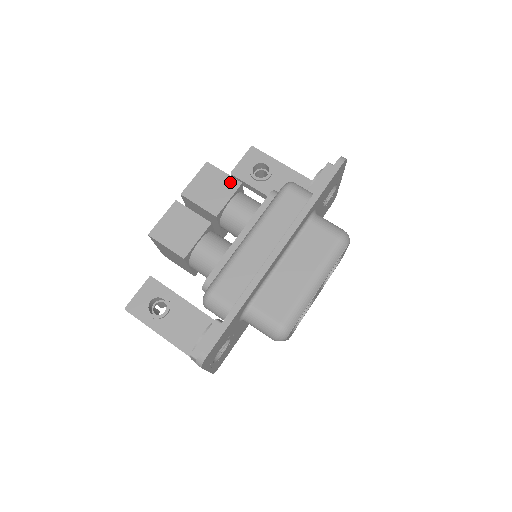
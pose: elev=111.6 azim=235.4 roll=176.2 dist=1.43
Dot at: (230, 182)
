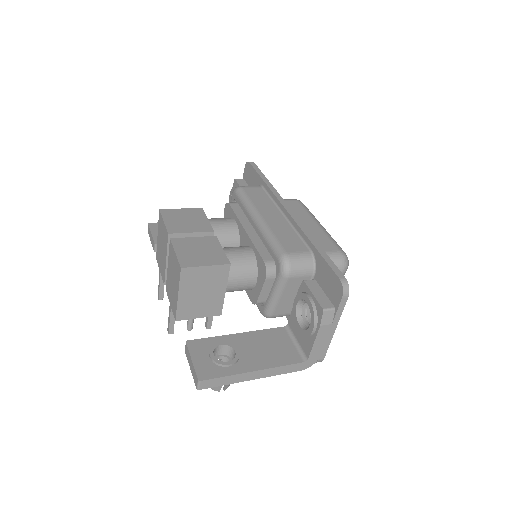
Dot at: (193, 211)
